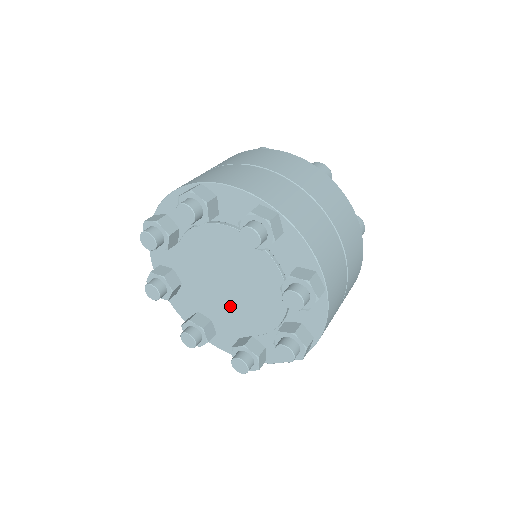
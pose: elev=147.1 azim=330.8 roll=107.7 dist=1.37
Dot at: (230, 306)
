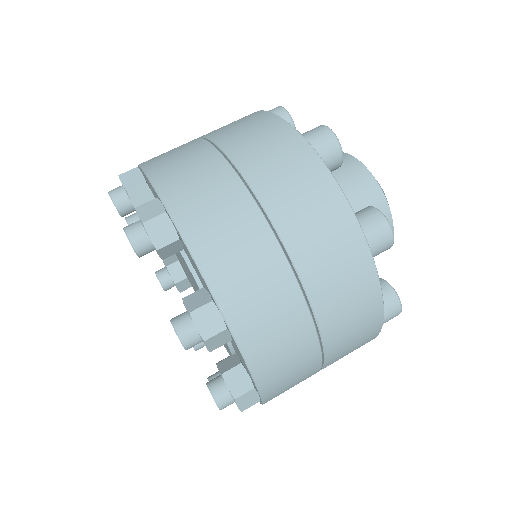
Dot at: occluded
